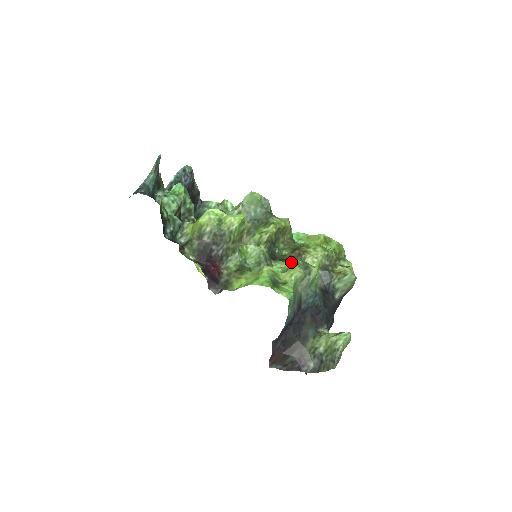
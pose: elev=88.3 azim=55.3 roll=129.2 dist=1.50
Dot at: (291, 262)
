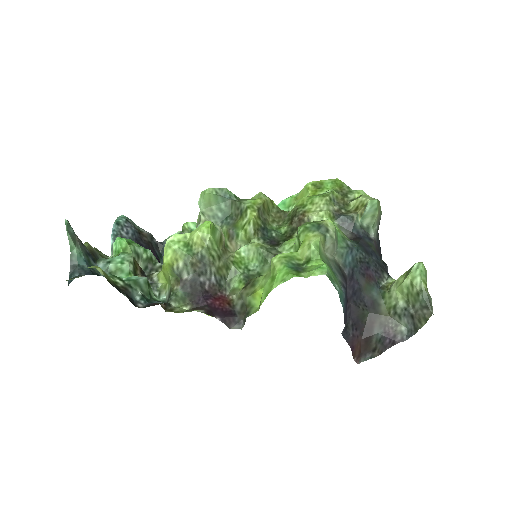
Dot at: (297, 233)
